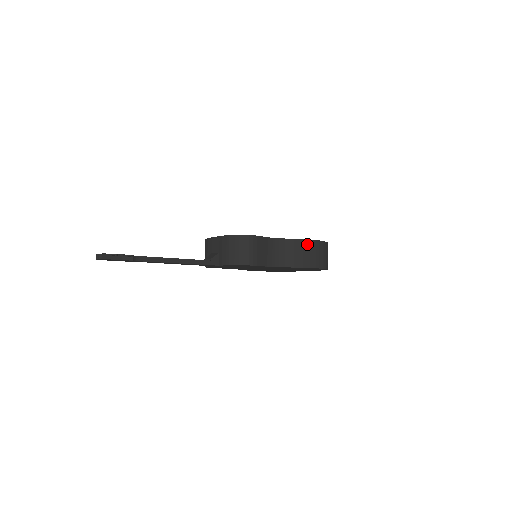
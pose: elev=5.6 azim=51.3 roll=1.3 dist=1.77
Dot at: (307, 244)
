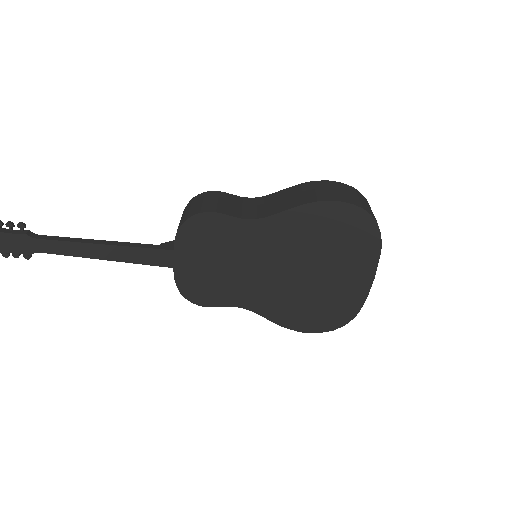
Dot at: (309, 185)
